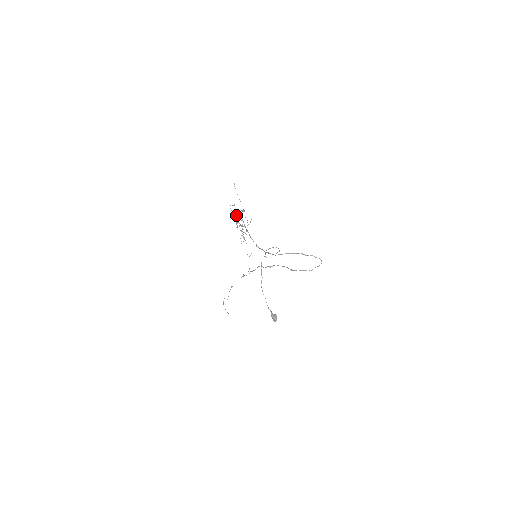
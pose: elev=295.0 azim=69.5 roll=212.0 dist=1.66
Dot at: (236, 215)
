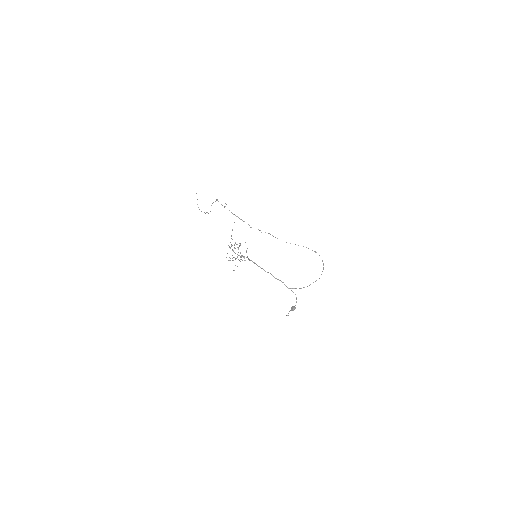
Dot at: (229, 247)
